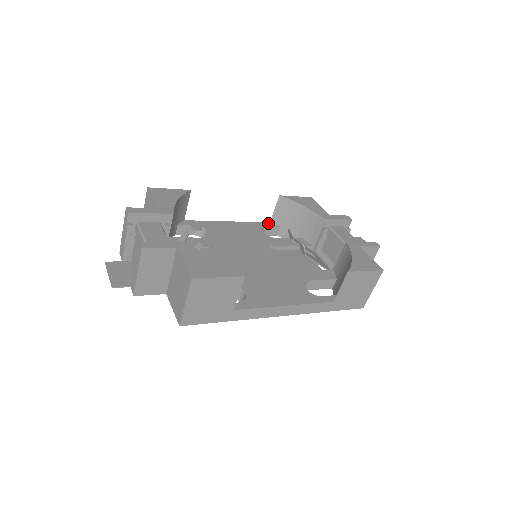
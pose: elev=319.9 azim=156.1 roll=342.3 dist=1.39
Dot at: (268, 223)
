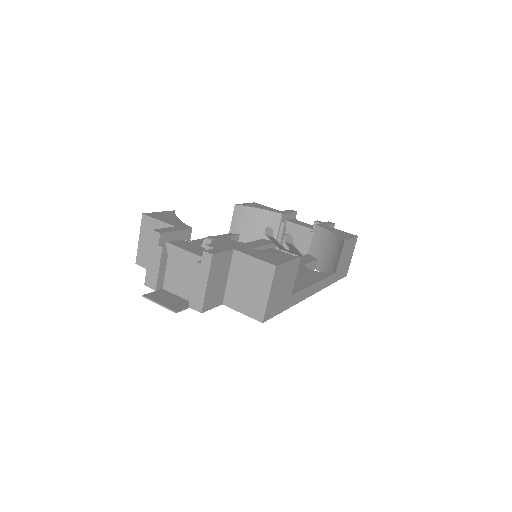
Dot at: (229, 234)
